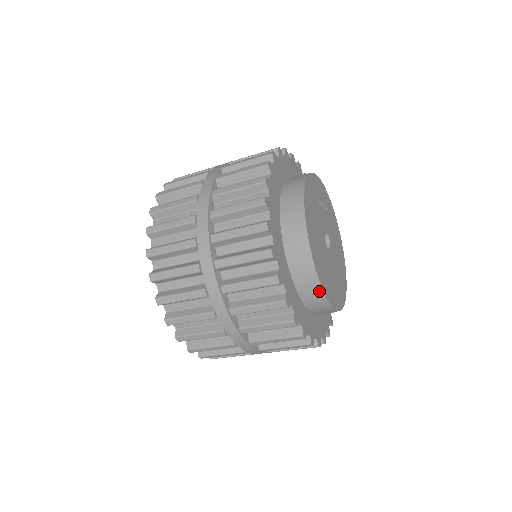
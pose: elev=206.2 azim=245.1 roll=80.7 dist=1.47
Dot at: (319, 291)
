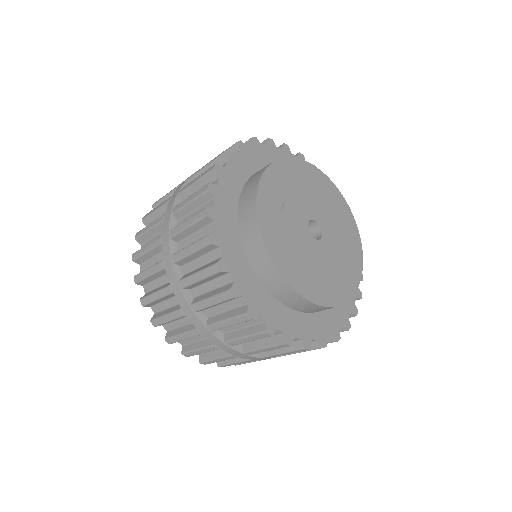
Dot at: (341, 304)
